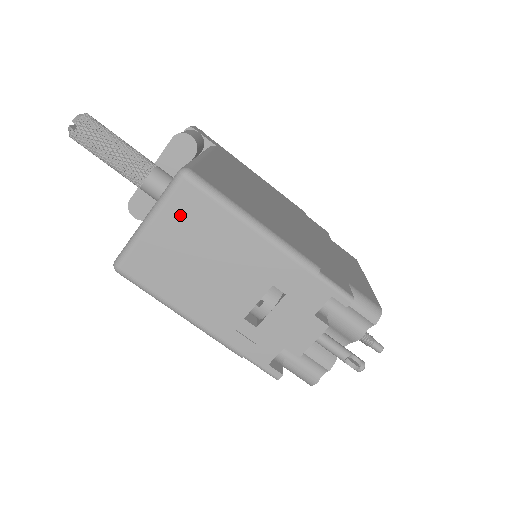
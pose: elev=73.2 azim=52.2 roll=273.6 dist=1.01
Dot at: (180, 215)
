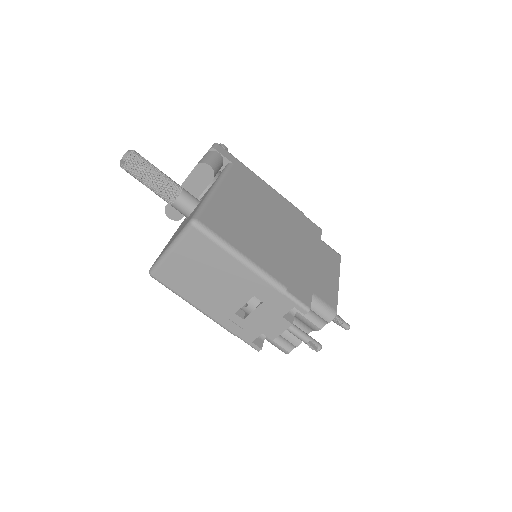
Dot at: (191, 248)
